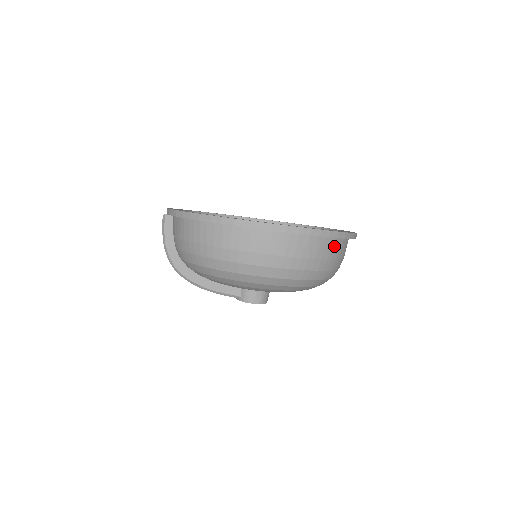
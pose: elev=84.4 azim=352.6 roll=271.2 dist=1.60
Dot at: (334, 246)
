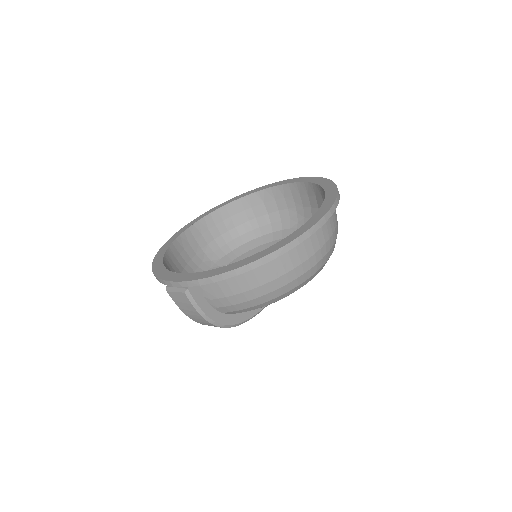
Dot at: occluded
